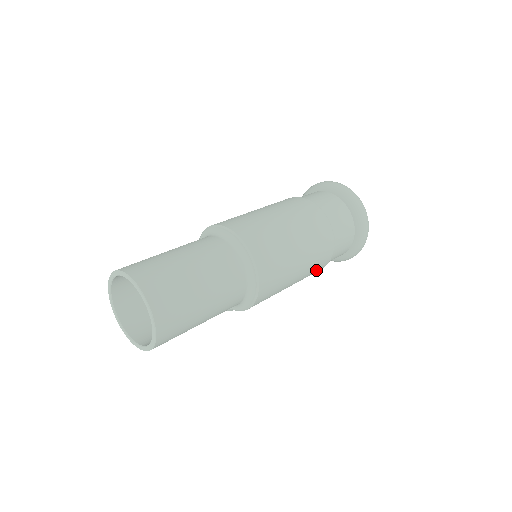
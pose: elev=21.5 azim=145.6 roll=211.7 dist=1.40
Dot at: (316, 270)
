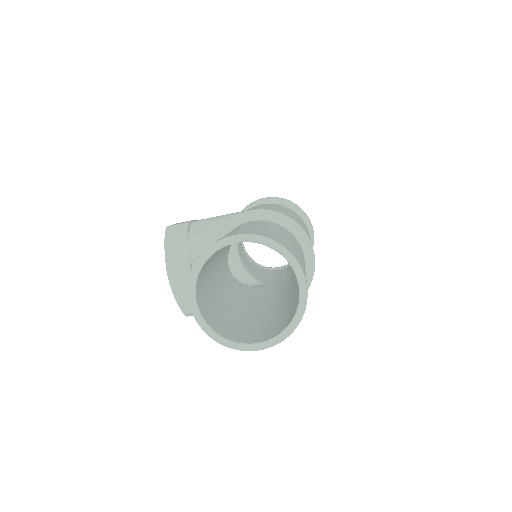
Dot at: occluded
